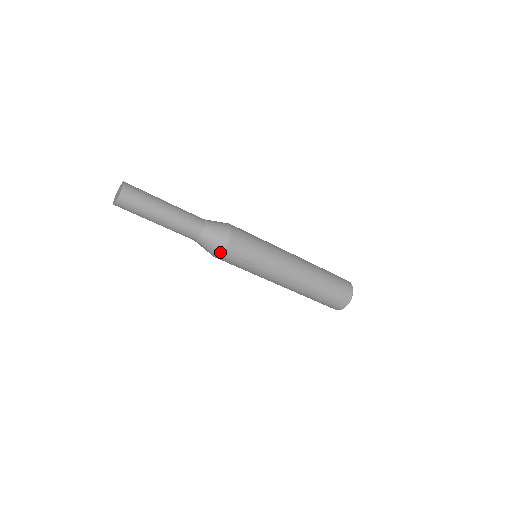
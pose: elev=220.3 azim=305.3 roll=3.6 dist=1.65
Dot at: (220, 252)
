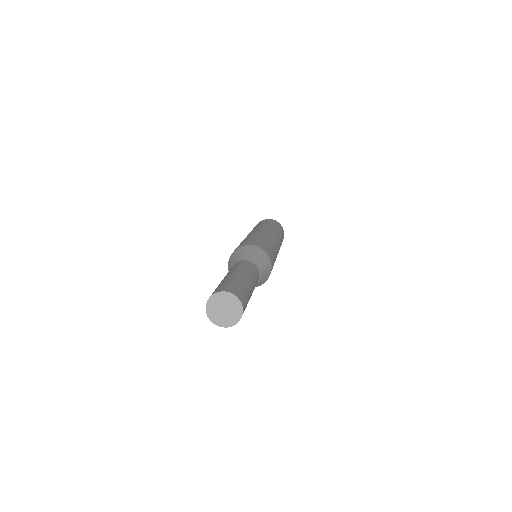
Dot at: occluded
